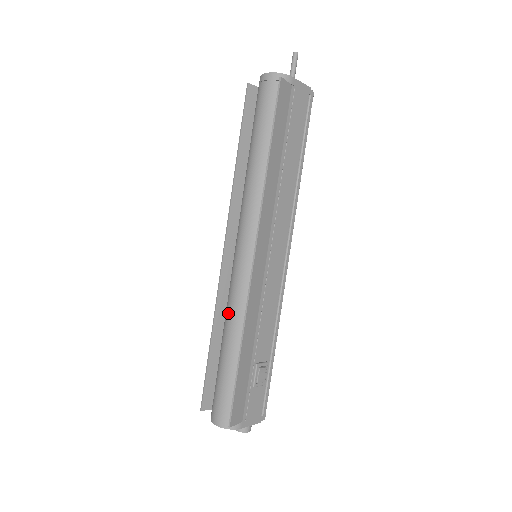
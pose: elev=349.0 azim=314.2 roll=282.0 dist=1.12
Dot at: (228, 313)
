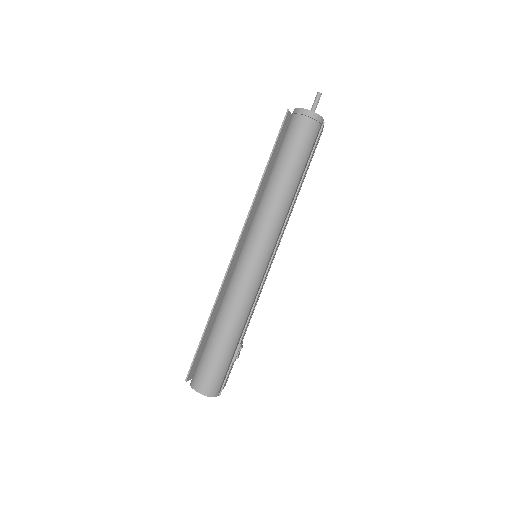
Dot at: (231, 302)
